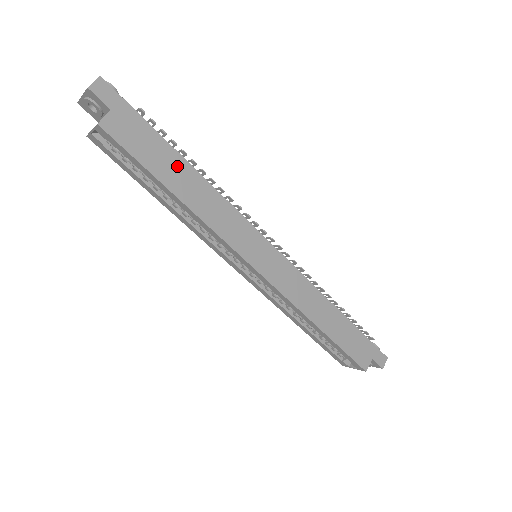
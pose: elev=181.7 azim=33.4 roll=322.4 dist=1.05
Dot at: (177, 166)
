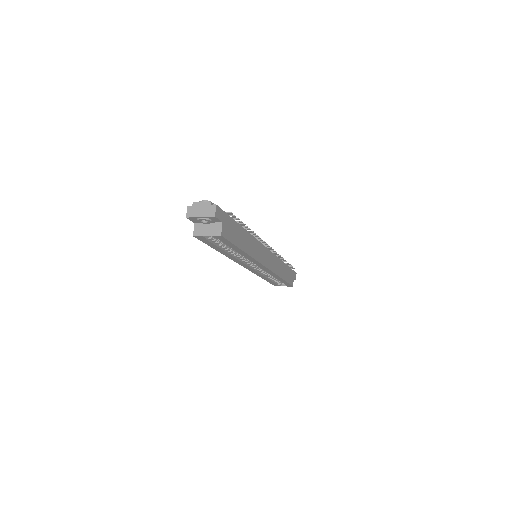
Dot at: (241, 234)
